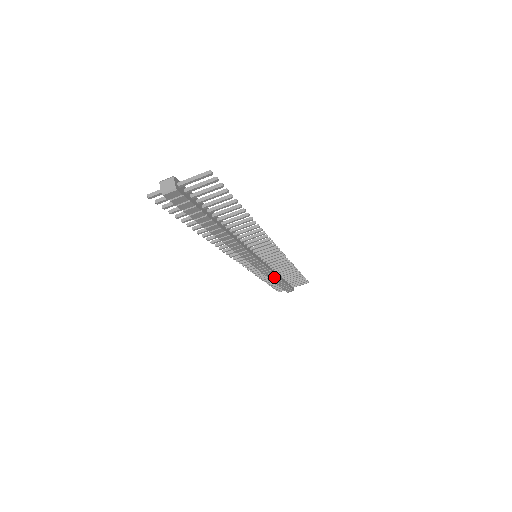
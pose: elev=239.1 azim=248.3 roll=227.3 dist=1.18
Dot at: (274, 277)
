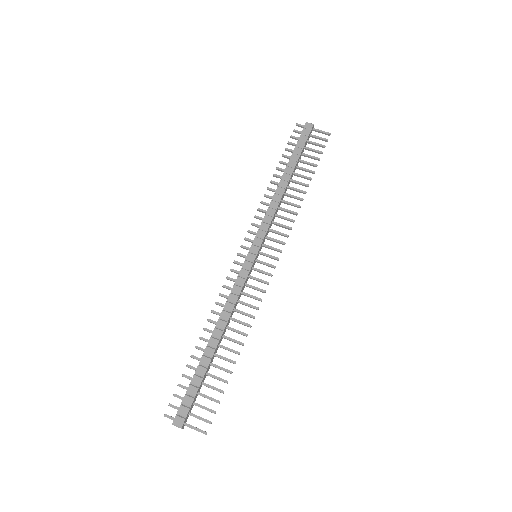
Dot at: (222, 325)
